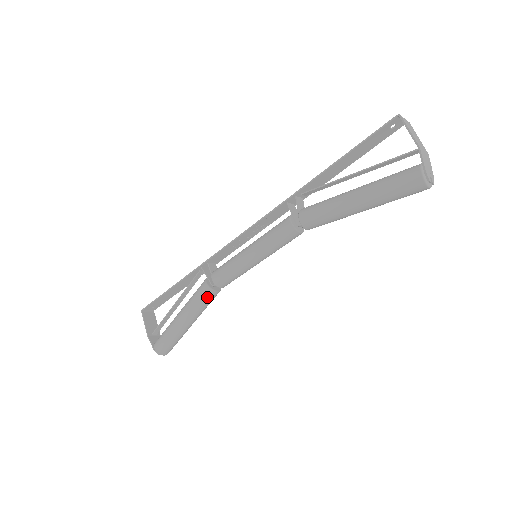
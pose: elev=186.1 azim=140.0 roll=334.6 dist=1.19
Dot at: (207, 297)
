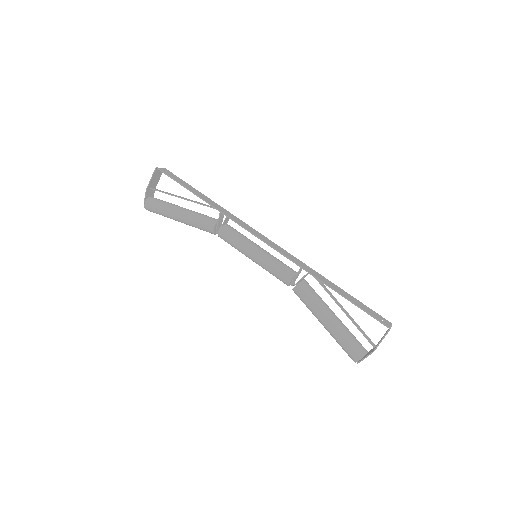
Dot at: (207, 231)
